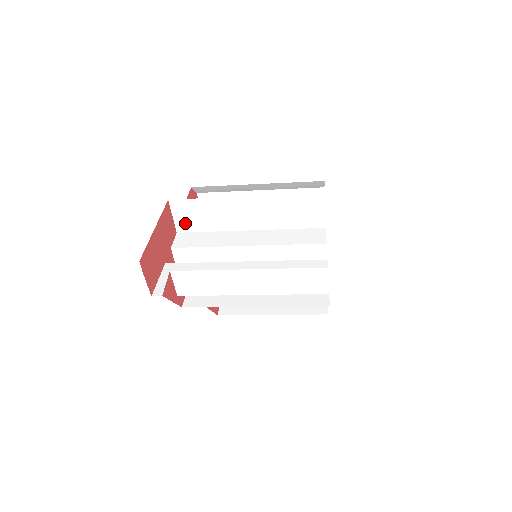
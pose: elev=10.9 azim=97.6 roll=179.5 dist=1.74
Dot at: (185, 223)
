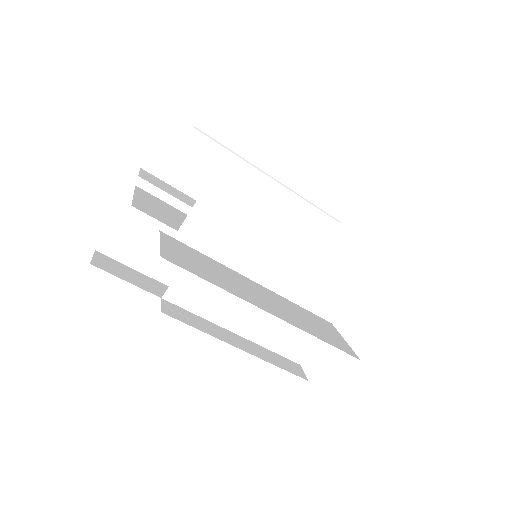
Dot at: (165, 162)
